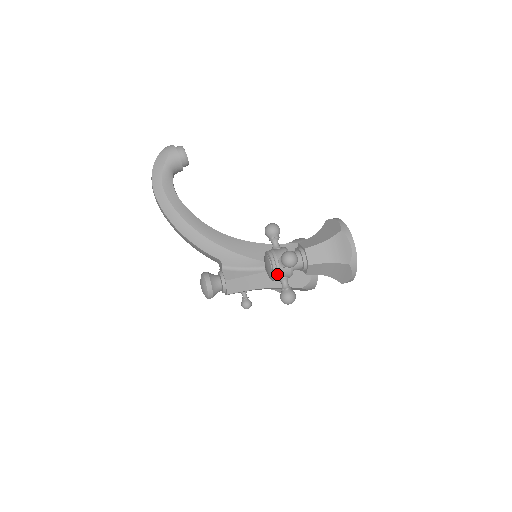
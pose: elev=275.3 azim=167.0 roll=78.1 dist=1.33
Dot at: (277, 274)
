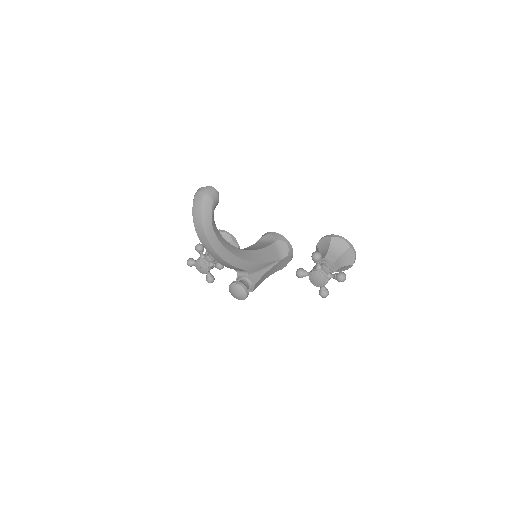
Dot at: occluded
